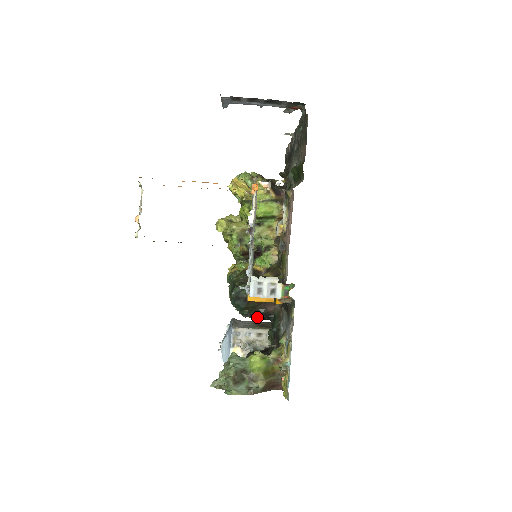
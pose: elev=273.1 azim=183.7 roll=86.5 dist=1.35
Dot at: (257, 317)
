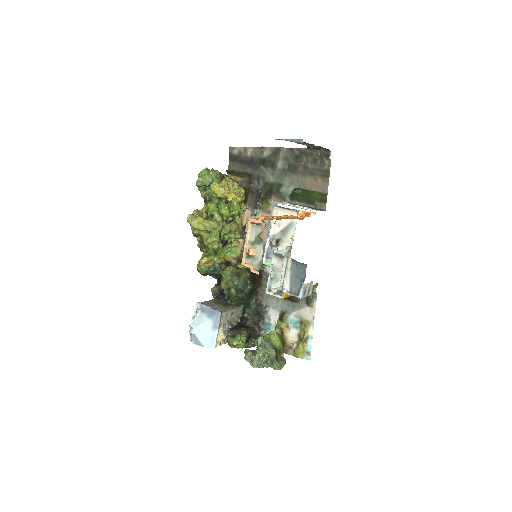
Dot at: occluded
